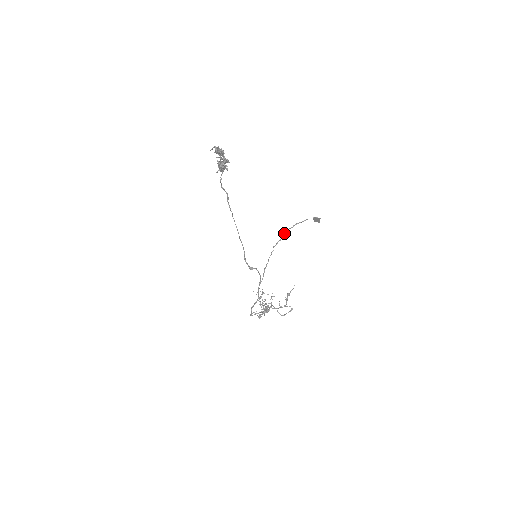
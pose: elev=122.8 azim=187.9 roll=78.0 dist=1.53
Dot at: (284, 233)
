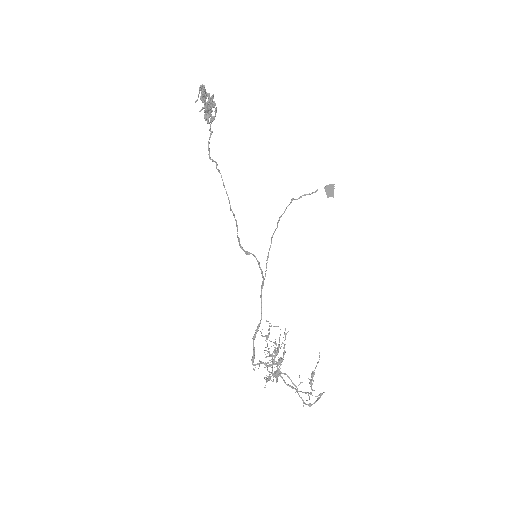
Dot at: (289, 204)
